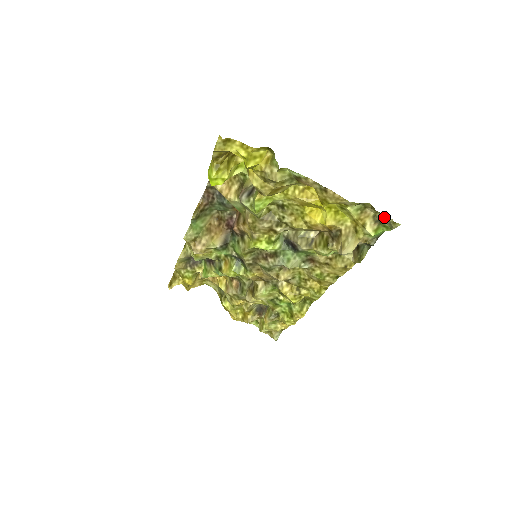
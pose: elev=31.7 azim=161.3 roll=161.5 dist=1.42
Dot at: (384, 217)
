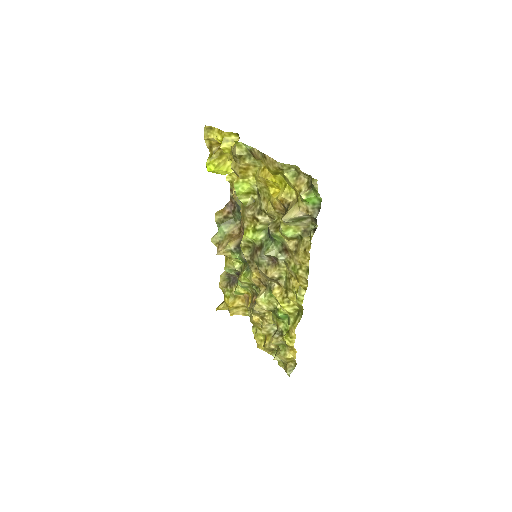
Dot at: (311, 180)
